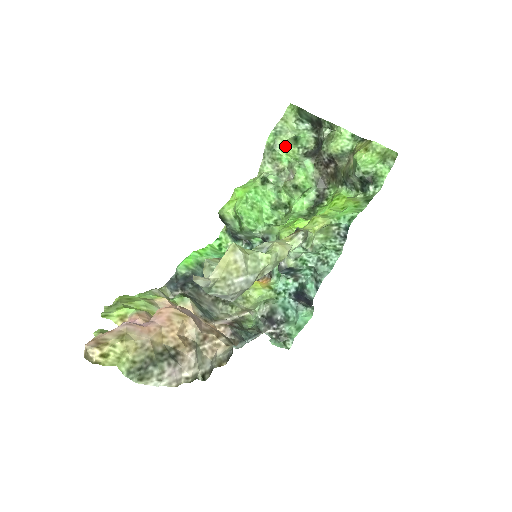
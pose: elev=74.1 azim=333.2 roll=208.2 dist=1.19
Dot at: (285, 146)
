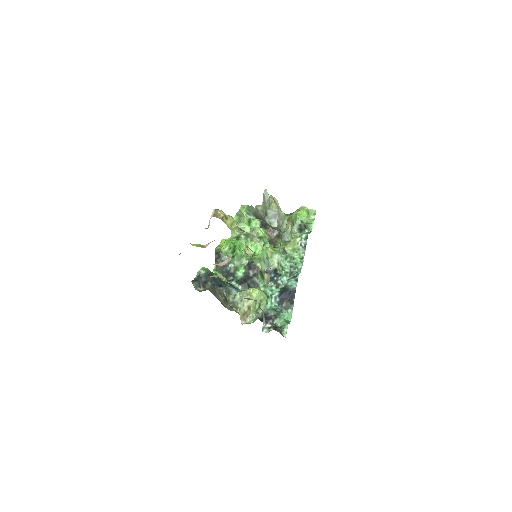
Dot at: occluded
